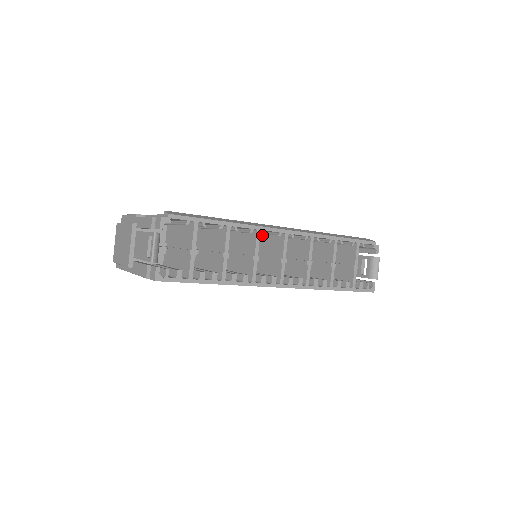
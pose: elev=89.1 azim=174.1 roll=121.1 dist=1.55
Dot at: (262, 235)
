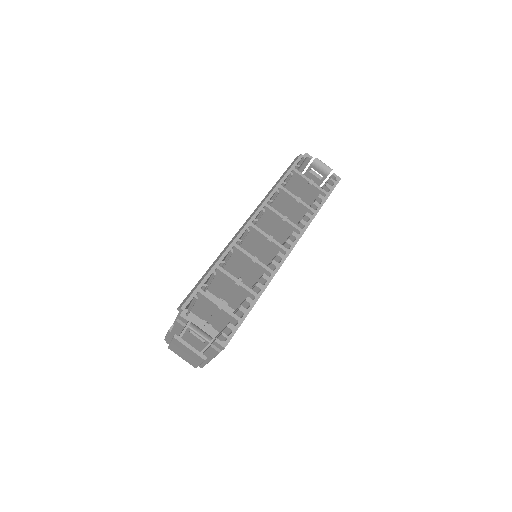
Dot at: (241, 243)
